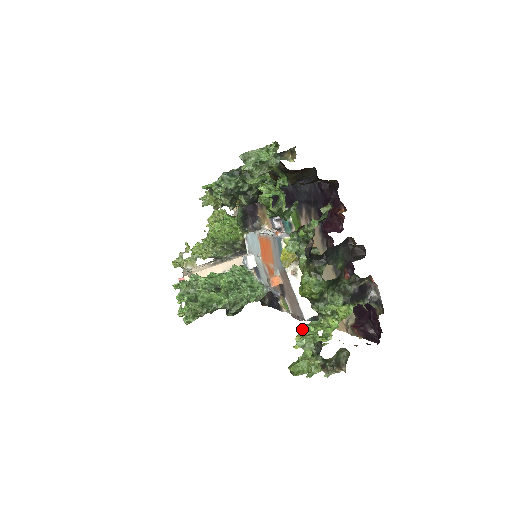
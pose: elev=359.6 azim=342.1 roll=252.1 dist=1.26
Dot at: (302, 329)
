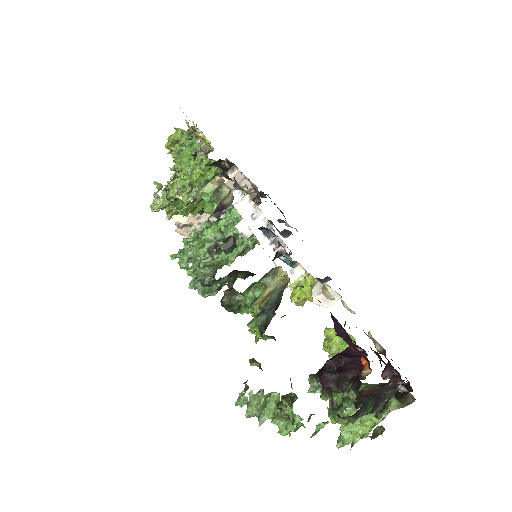
Dot at: (328, 335)
